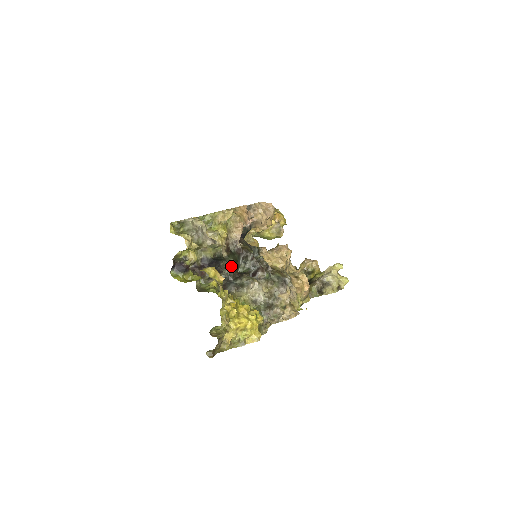
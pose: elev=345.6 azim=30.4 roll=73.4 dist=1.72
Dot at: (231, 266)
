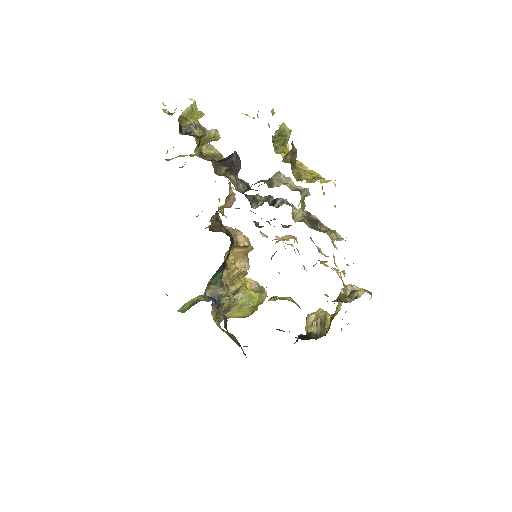
Dot at: (244, 183)
